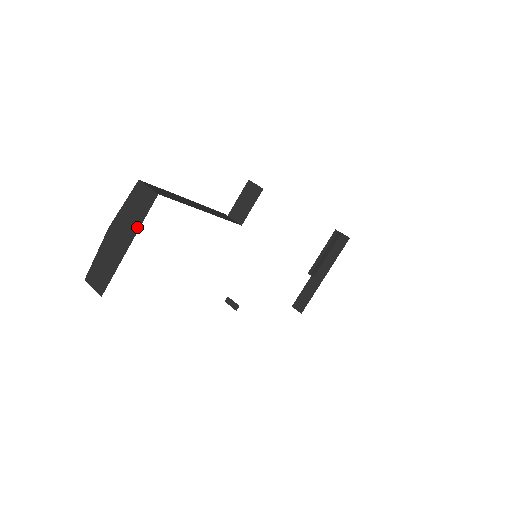
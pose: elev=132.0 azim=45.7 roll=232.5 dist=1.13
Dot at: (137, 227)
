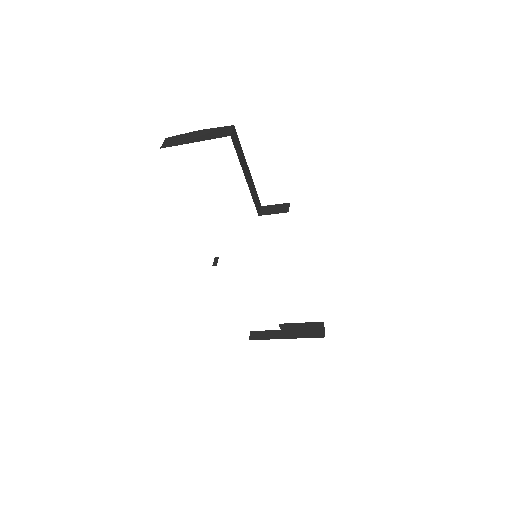
Dot at: (207, 139)
